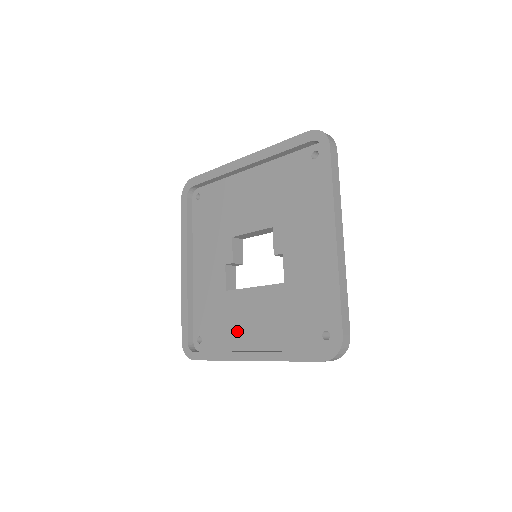
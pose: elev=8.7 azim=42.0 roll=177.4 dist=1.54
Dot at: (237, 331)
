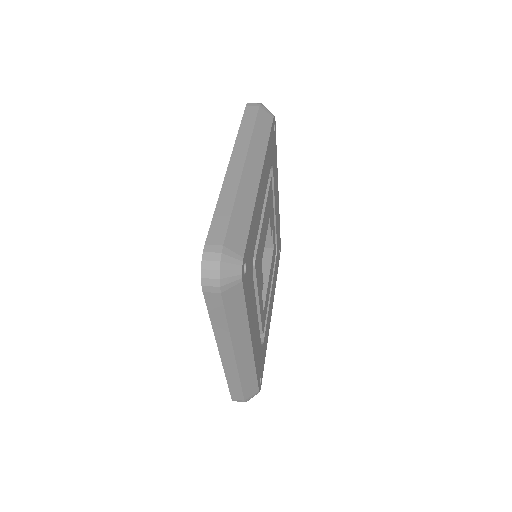
Dot at: occluded
